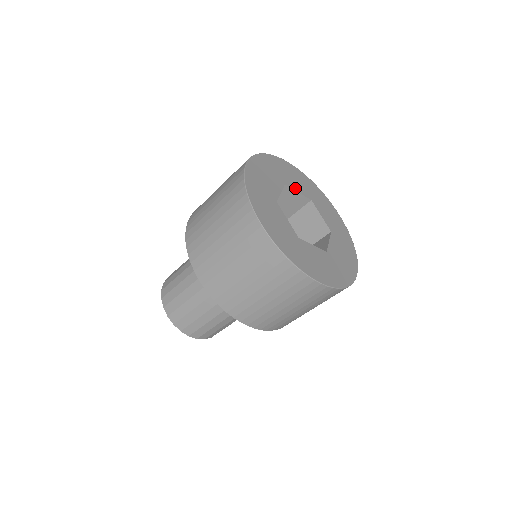
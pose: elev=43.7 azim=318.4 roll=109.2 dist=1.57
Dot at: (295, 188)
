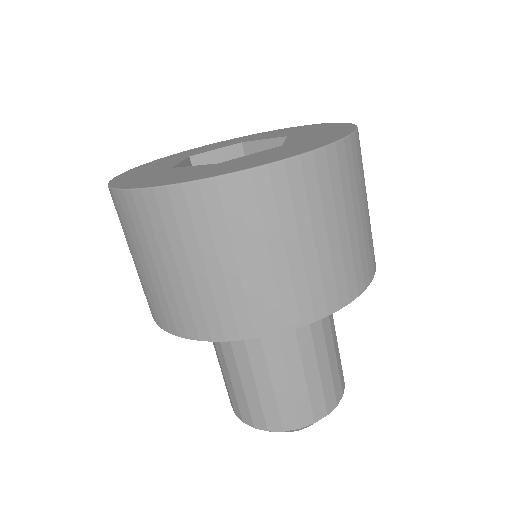
Dot at: (263, 139)
